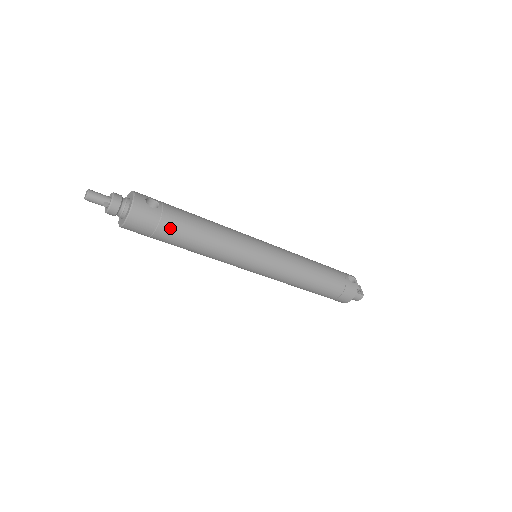
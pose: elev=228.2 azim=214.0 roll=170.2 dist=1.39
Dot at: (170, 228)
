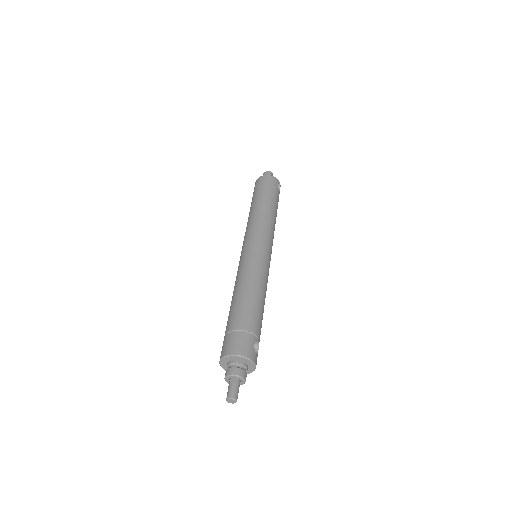
Dot at: occluded
